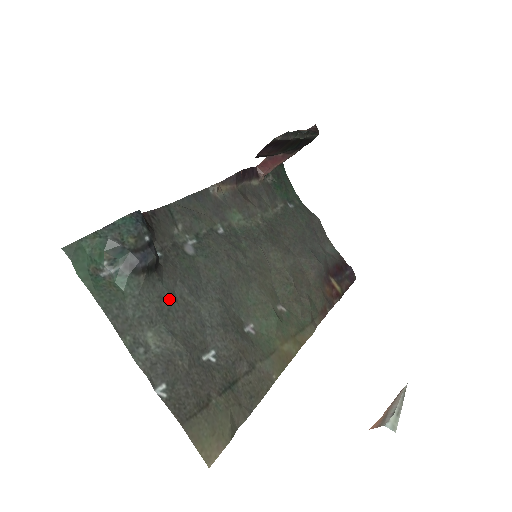
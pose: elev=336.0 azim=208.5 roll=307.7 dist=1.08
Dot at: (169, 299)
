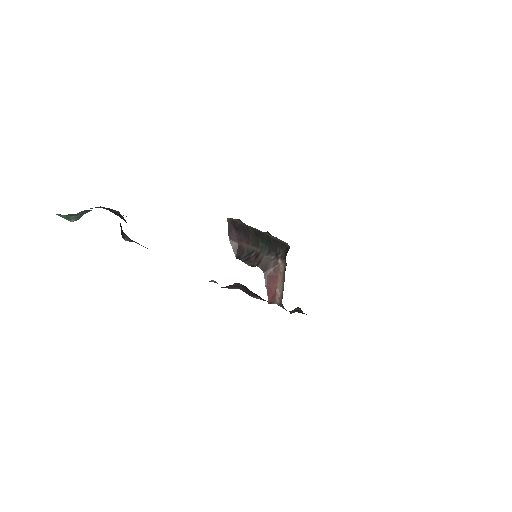
Dot at: occluded
